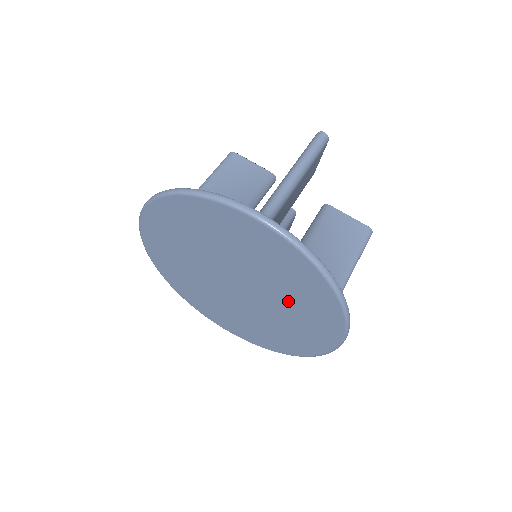
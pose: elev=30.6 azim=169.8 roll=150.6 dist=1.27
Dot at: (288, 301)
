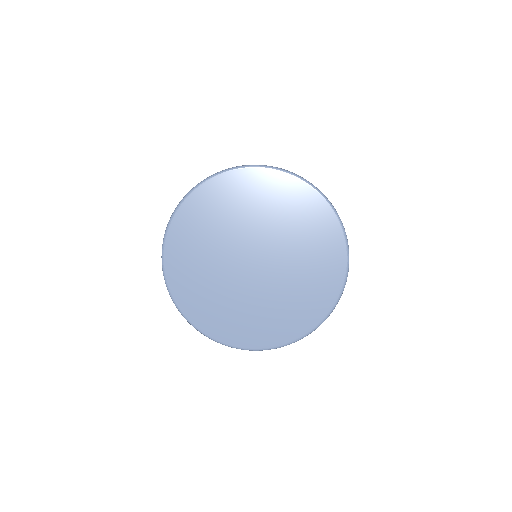
Dot at: (296, 283)
